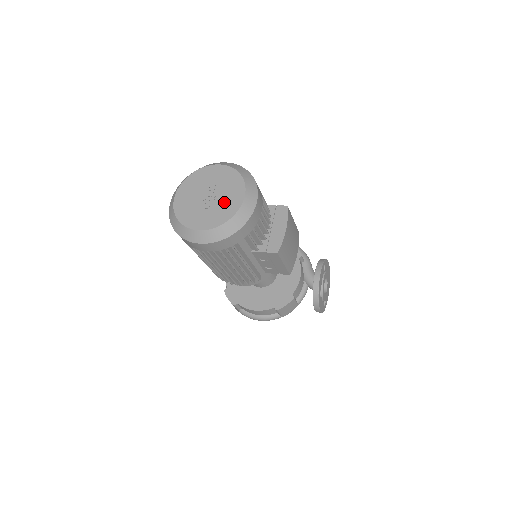
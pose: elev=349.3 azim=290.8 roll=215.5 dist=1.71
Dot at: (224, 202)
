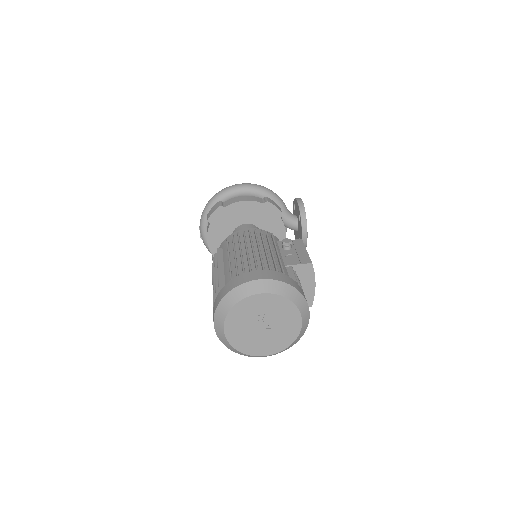
Dot at: (282, 330)
